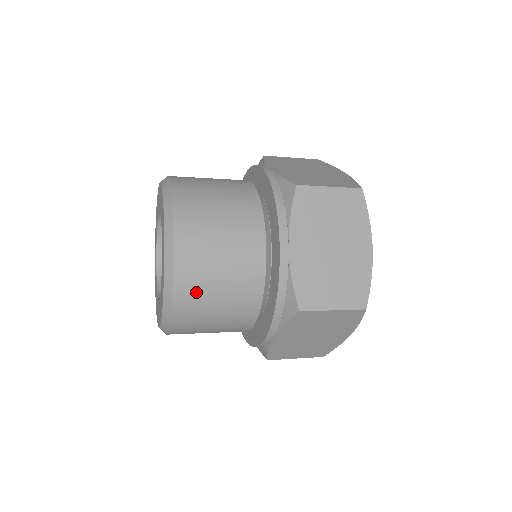
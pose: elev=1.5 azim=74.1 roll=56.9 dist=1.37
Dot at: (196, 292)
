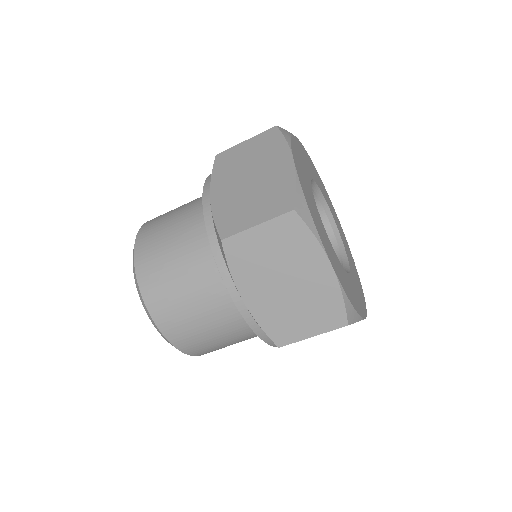
Dot at: (160, 216)
